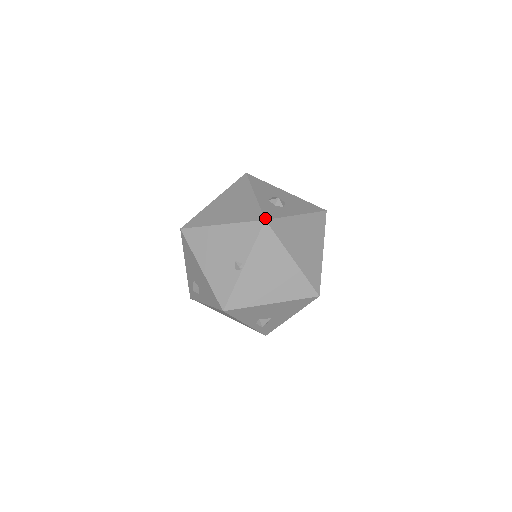
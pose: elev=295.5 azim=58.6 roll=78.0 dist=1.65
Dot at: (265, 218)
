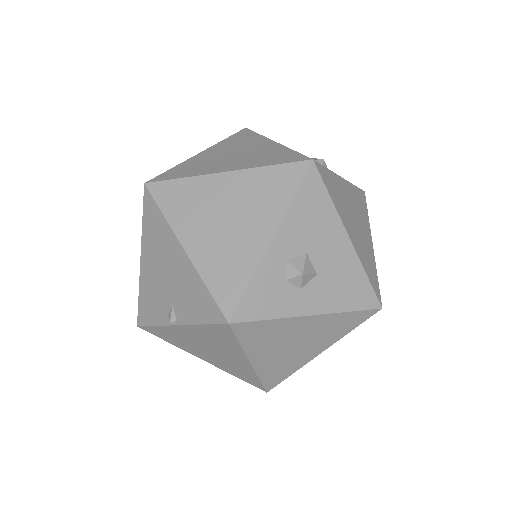
Dot at: (232, 319)
